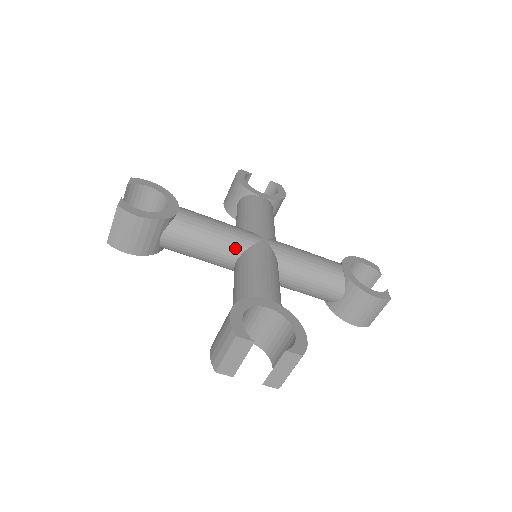
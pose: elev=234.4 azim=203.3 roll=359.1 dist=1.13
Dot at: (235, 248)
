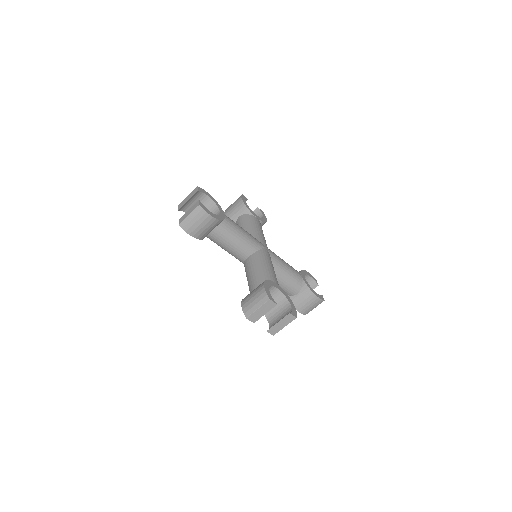
Dot at: (251, 248)
